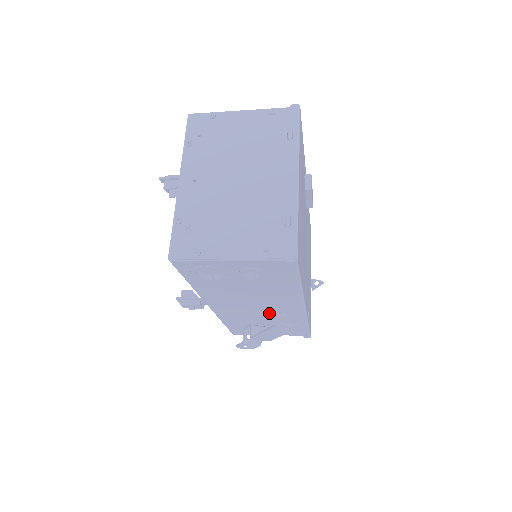
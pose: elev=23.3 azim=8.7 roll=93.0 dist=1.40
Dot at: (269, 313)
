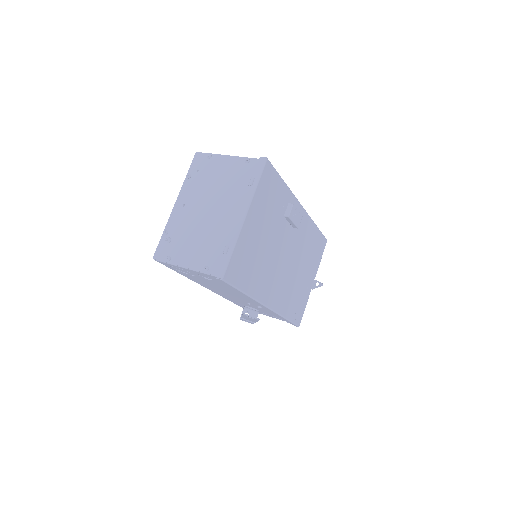
Dot at: (249, 303)
